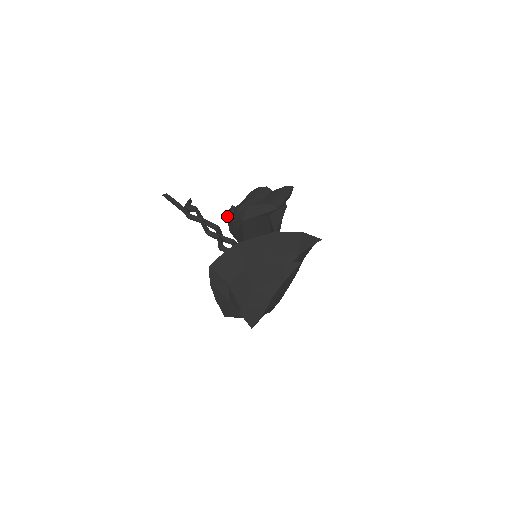
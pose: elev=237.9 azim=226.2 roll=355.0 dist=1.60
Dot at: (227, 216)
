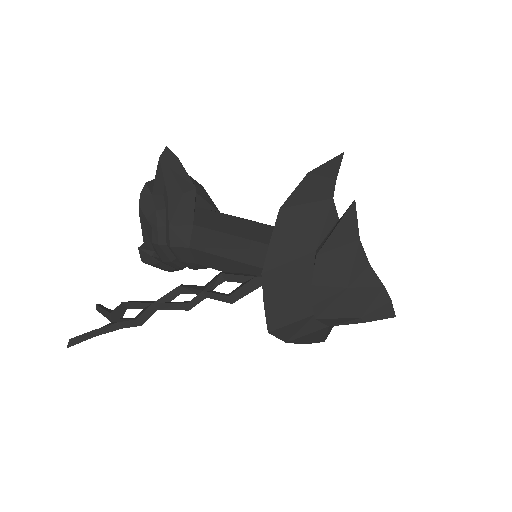
Dot at: (149, 264)
